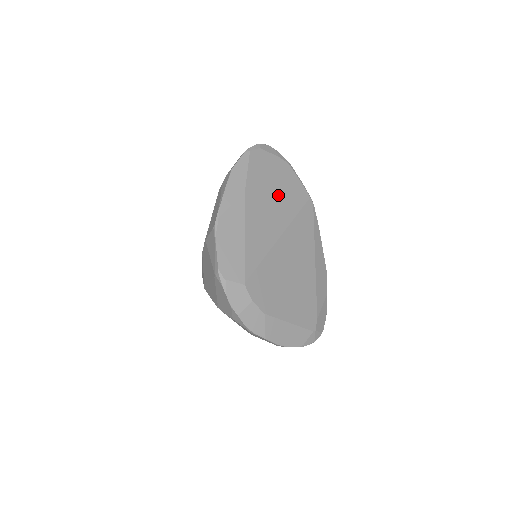
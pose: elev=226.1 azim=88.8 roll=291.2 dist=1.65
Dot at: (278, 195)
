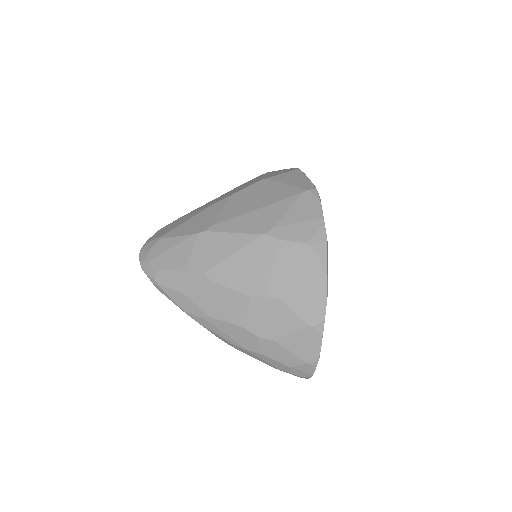
Dot at: occluded
